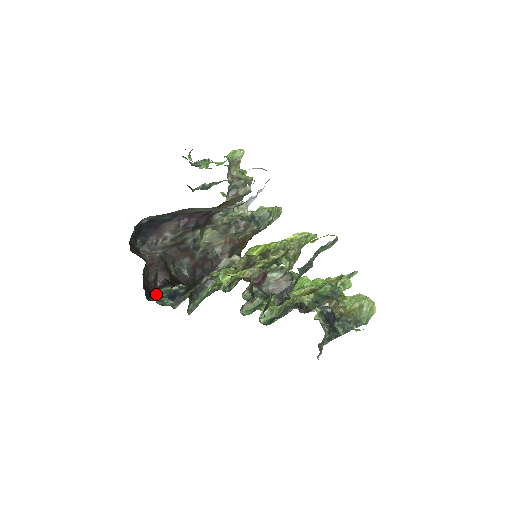
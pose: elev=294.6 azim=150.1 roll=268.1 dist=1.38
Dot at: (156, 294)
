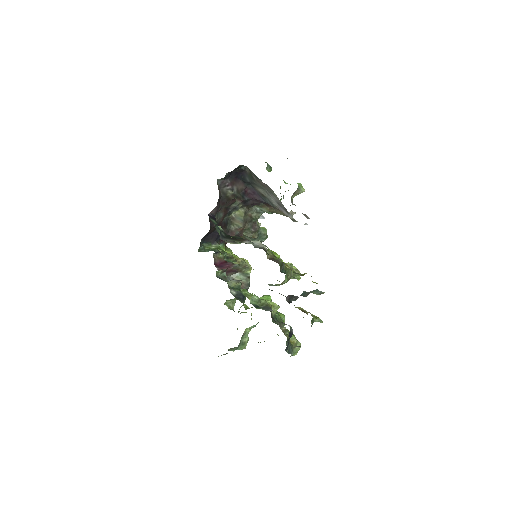
Dot at: occluded
